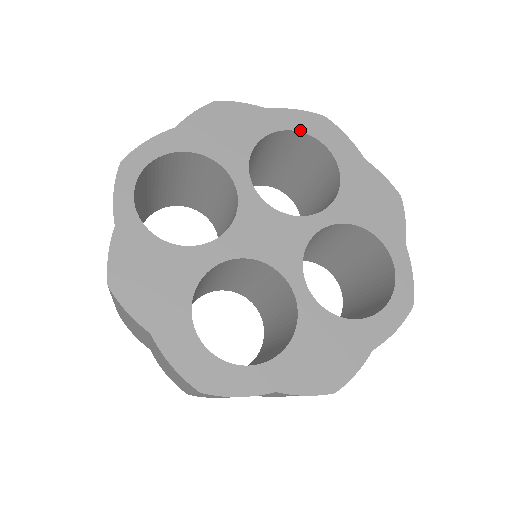
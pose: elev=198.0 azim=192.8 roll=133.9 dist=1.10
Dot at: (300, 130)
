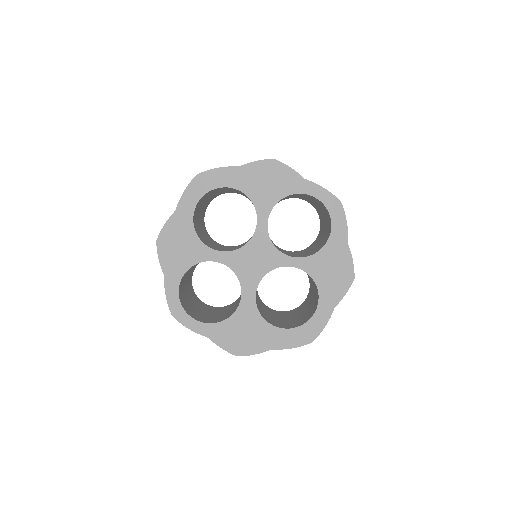
Dot at: (199, 198)
